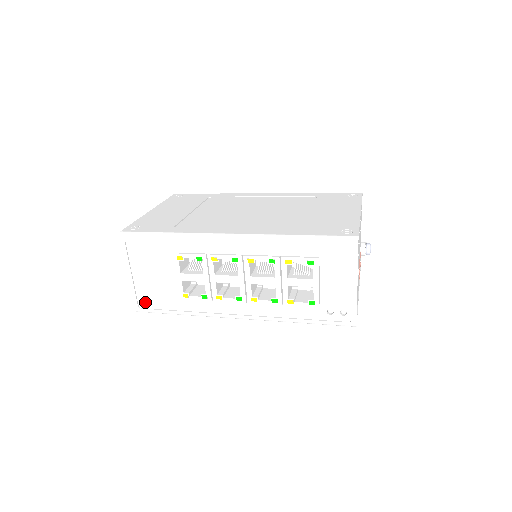
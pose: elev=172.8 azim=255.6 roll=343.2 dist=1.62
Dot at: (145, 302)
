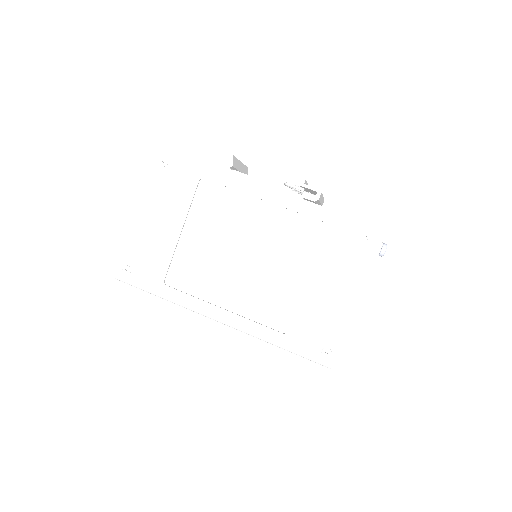
Dot at: occluded
